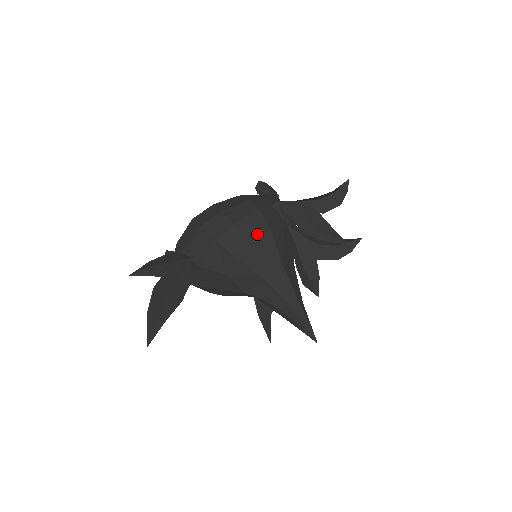
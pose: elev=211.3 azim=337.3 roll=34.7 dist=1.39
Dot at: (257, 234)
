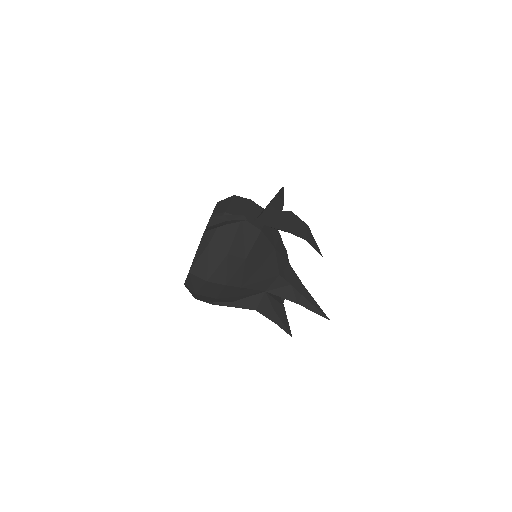
Dot at: occluded
